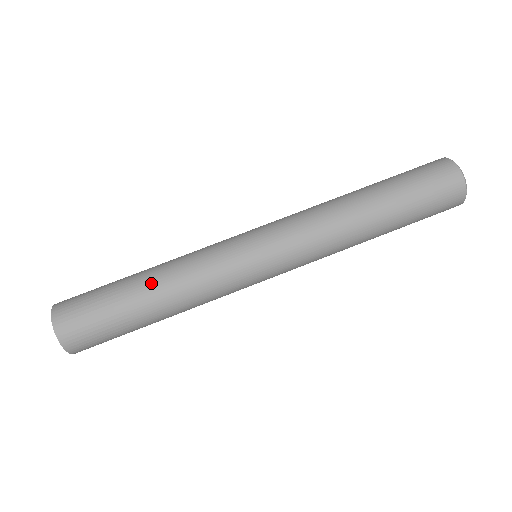
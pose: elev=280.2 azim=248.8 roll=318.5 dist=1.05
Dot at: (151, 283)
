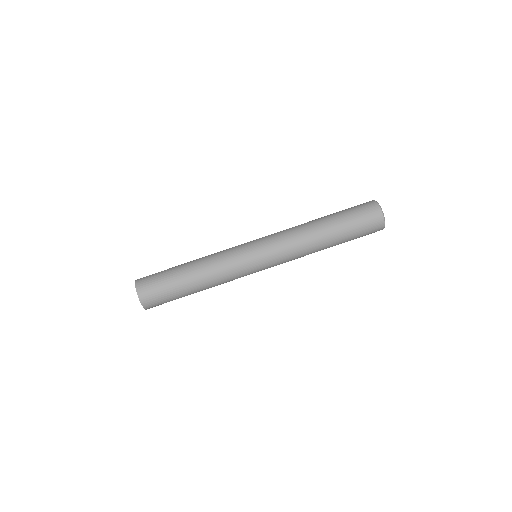
Dot at: (194, 270)
